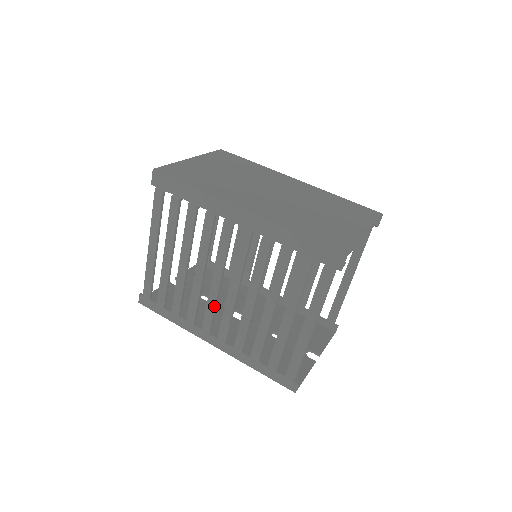
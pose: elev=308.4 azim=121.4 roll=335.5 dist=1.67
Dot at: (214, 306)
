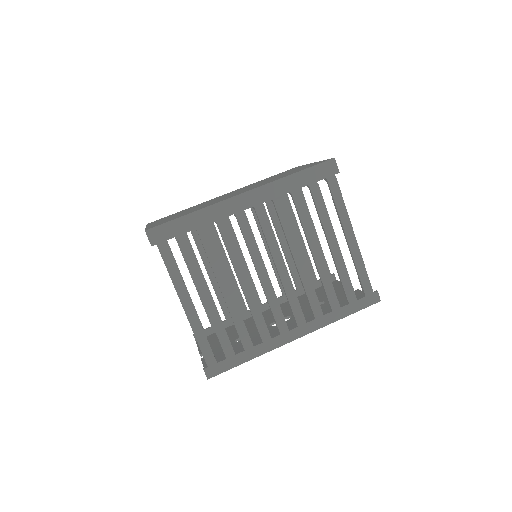
Dot at: (276, 300)
